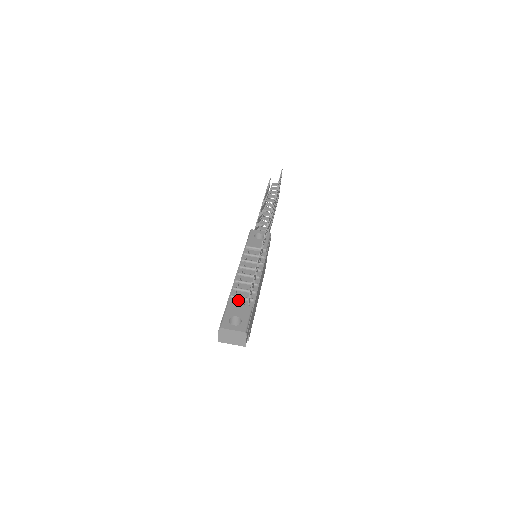
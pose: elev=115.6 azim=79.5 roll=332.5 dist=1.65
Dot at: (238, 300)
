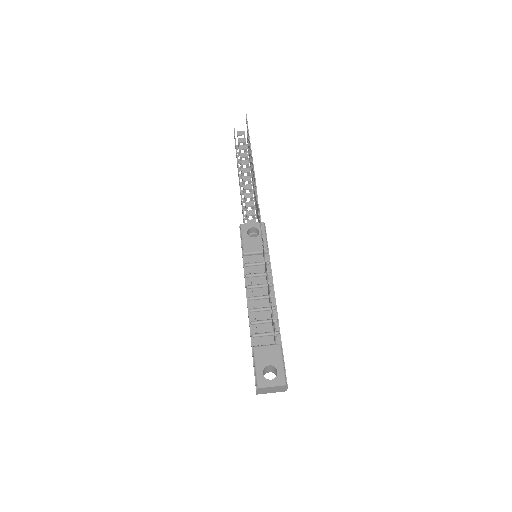
Dot at: (262, 338)
